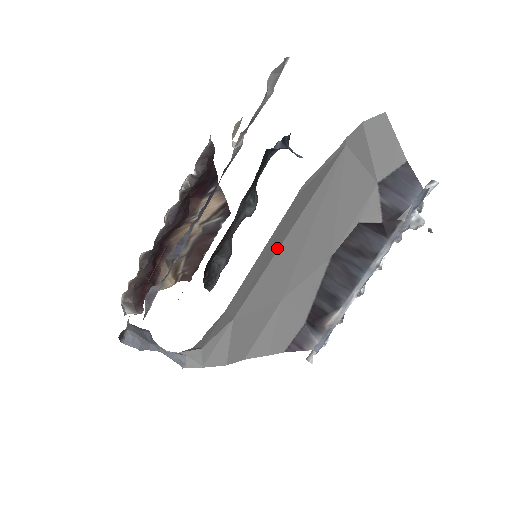
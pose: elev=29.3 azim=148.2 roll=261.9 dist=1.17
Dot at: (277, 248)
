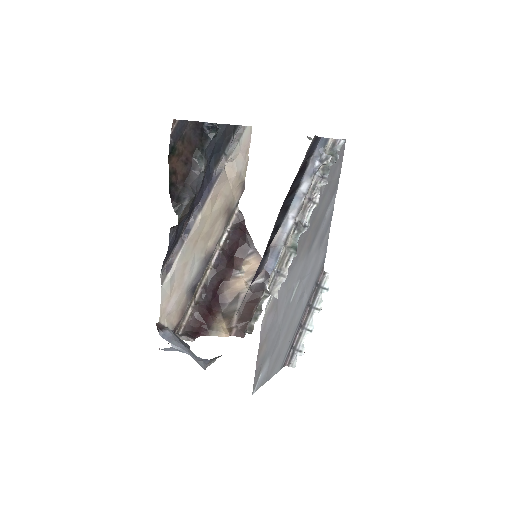
Dot at: occluded
